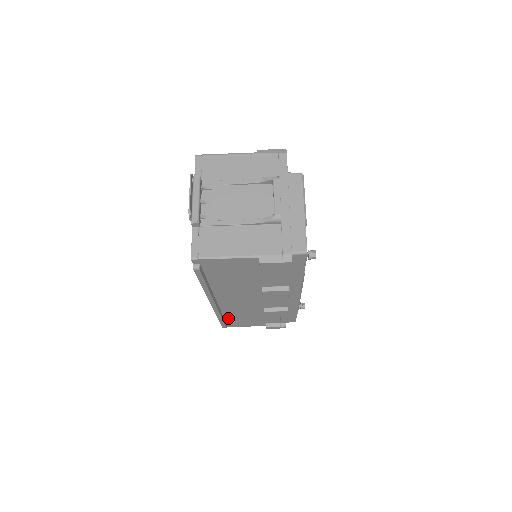
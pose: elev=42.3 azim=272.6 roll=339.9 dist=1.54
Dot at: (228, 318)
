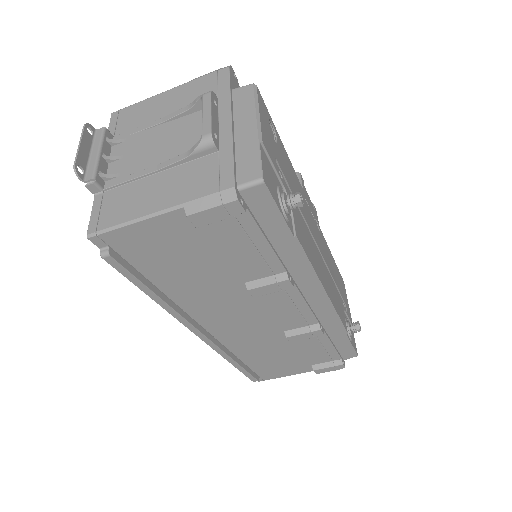
Dot at: (250, 363)
